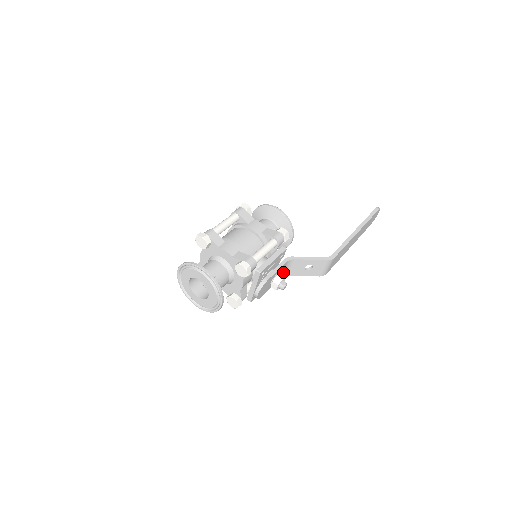
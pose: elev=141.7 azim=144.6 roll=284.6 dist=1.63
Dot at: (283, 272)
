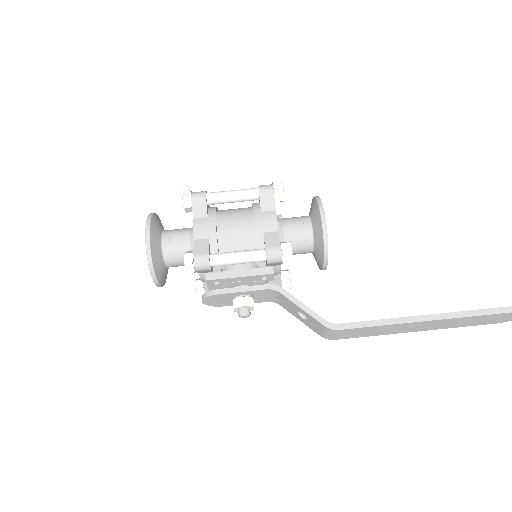
Dot at: (270, 297)
